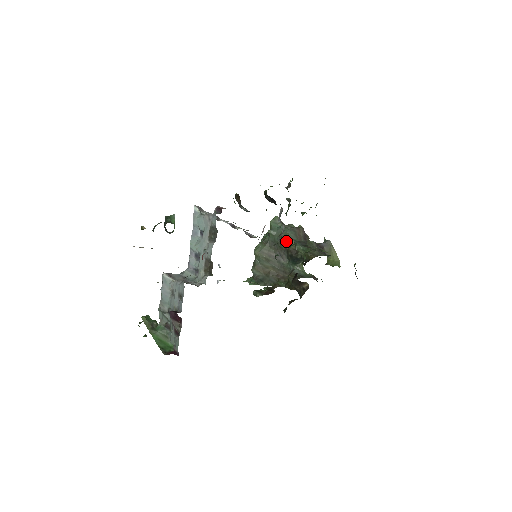
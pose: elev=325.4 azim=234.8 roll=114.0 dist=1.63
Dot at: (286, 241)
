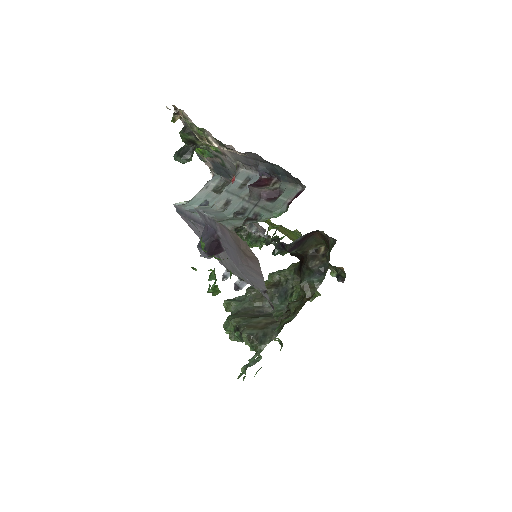
Dot at: occluded
